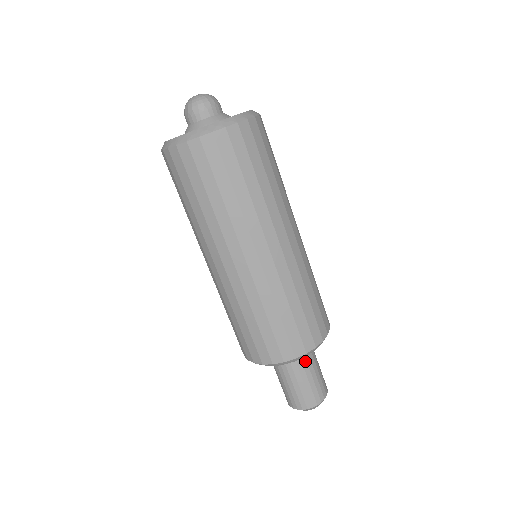
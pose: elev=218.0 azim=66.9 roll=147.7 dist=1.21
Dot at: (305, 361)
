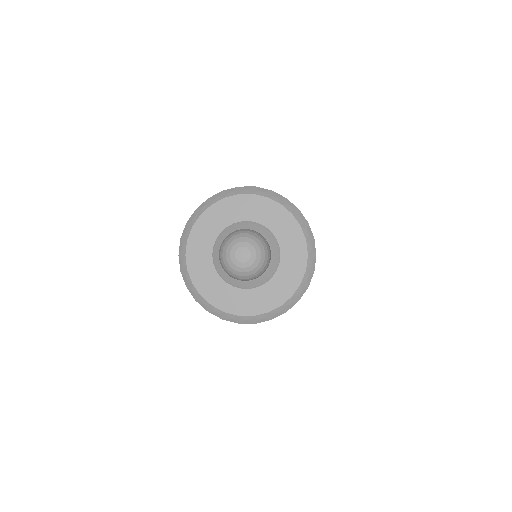
Dot at: occluded
